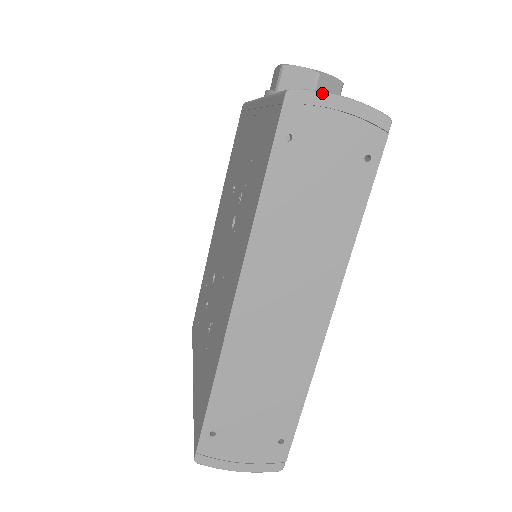
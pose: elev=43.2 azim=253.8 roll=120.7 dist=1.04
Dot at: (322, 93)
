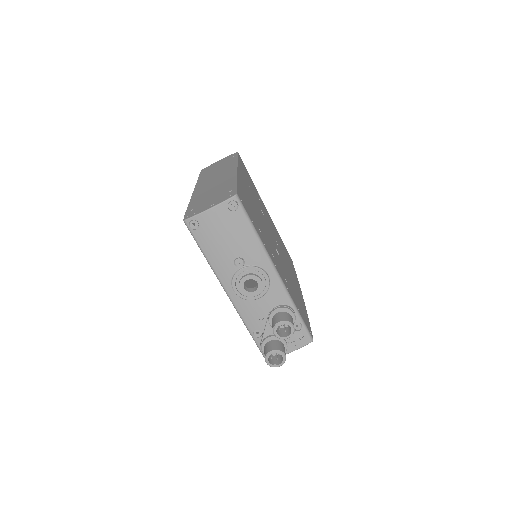
Dot at: (212, 164)
